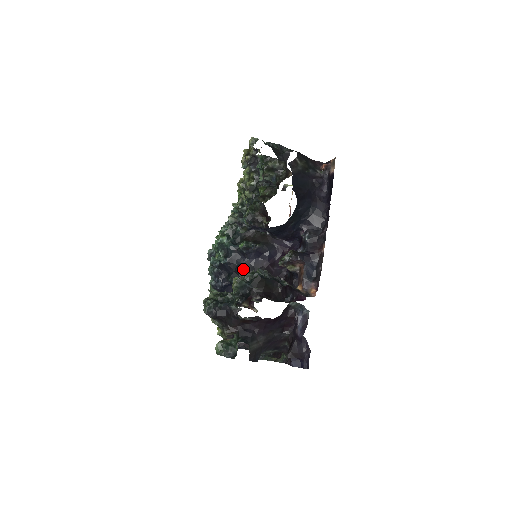
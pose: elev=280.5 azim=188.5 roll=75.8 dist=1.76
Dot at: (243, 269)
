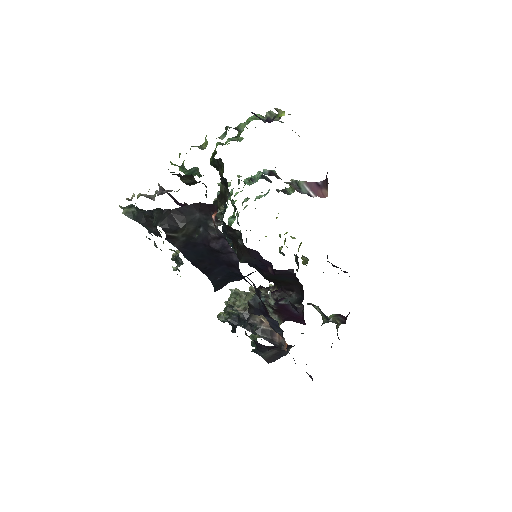
Dot at: occluded
